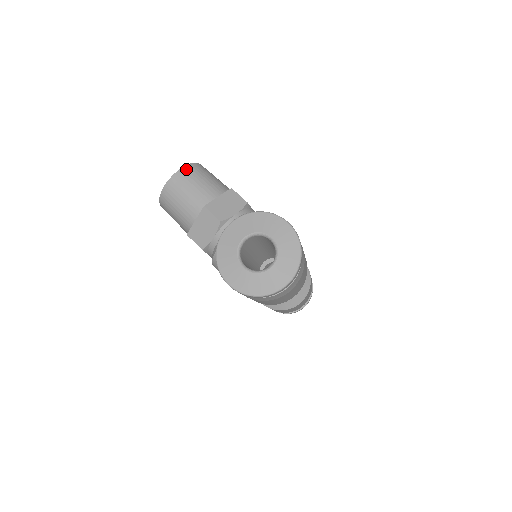
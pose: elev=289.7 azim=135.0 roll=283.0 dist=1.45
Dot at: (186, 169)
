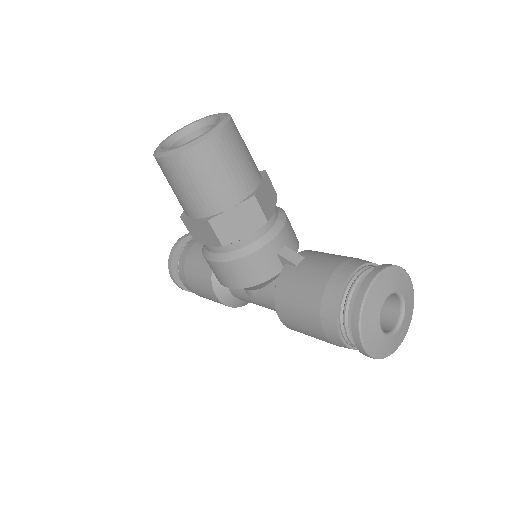
Dot at: (232, 126)
